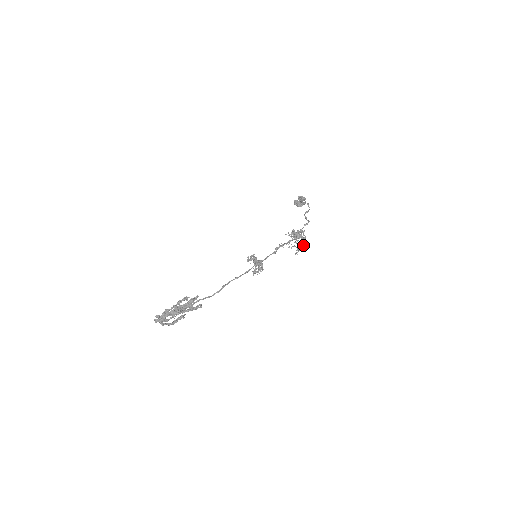
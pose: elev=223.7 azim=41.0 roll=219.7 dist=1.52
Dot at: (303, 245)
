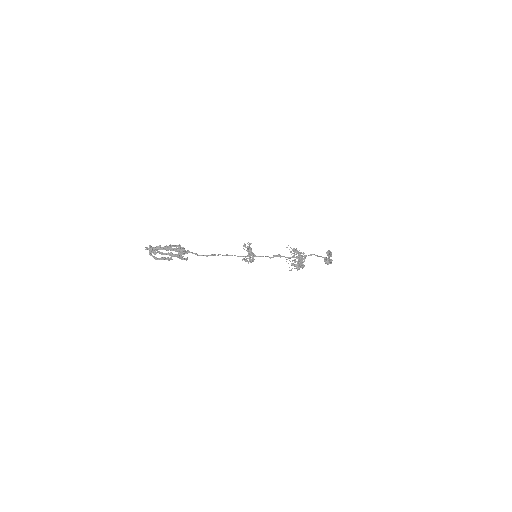
Dot at: (299, 264)
